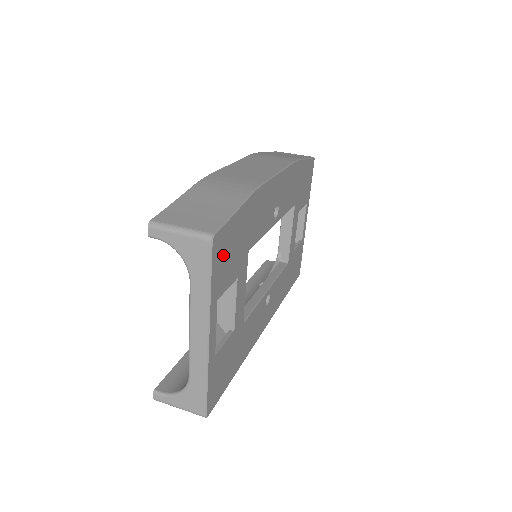
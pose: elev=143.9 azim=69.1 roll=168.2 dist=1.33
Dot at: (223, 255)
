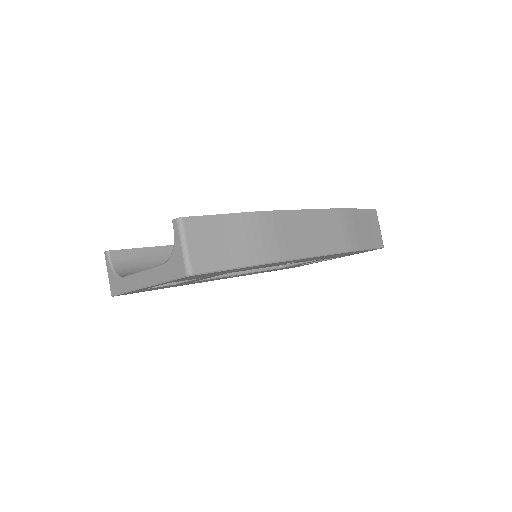
Dot at: occluded
